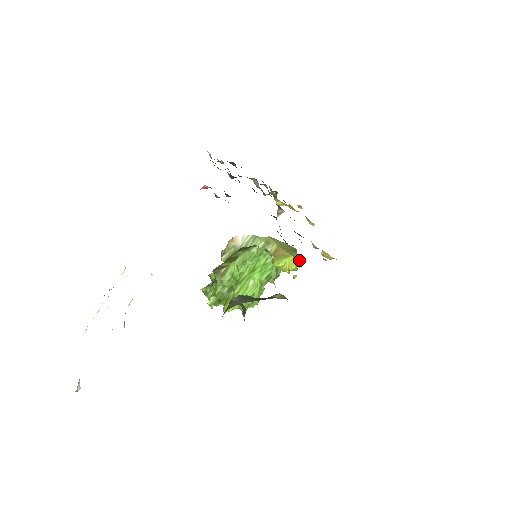
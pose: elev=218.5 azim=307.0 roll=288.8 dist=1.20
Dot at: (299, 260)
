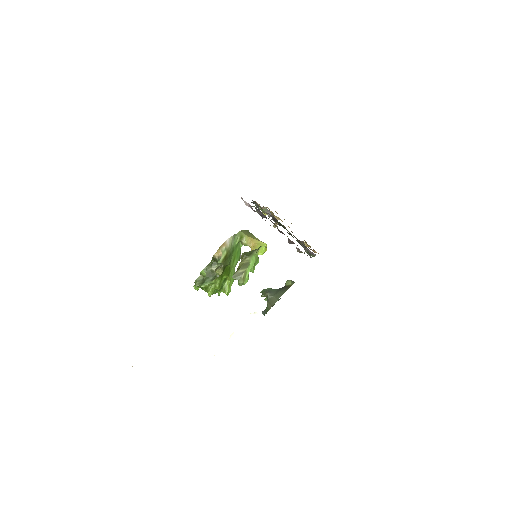
Dot at: occluded
